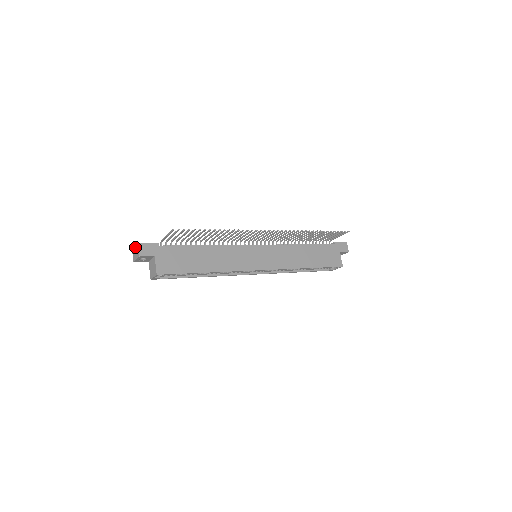
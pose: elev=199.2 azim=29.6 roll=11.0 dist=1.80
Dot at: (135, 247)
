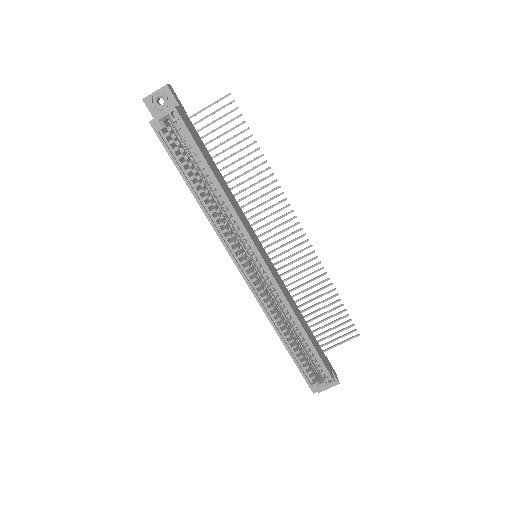
Dot at: occluded
